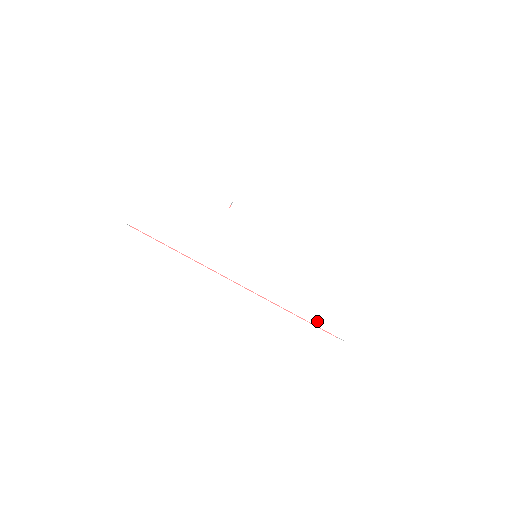
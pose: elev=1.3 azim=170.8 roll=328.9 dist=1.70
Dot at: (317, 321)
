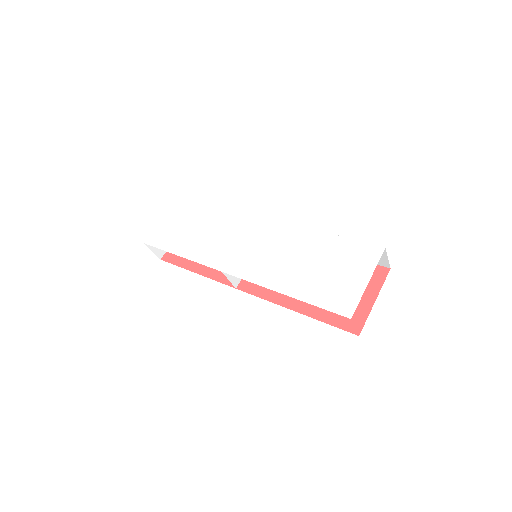
Dot at: (310, 299)
